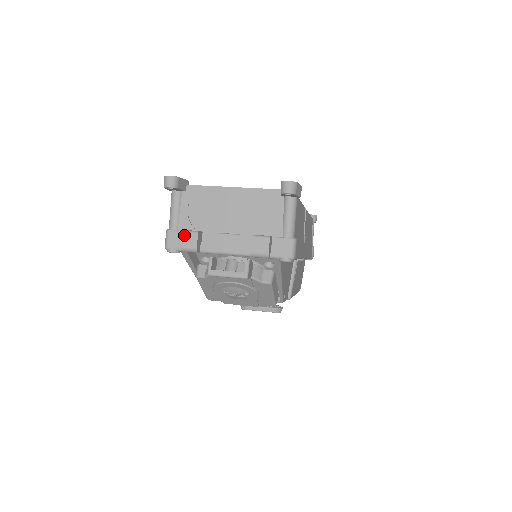
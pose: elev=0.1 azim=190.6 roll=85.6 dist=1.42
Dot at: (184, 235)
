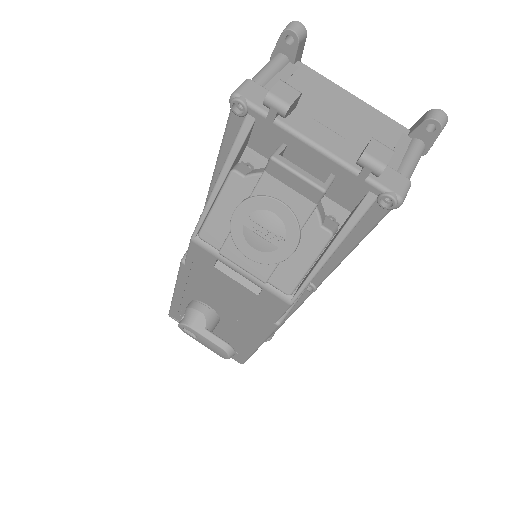
Dot at: (281, 84)
